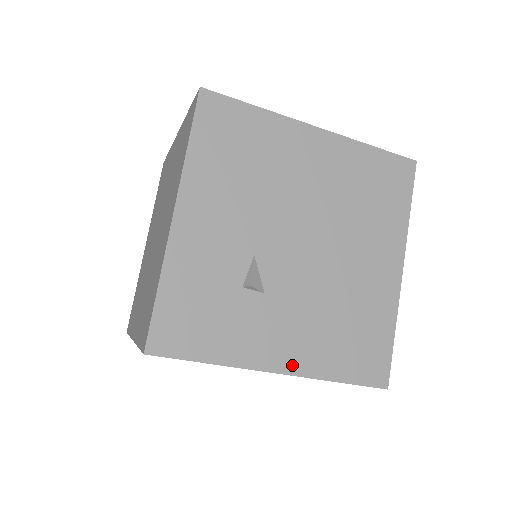
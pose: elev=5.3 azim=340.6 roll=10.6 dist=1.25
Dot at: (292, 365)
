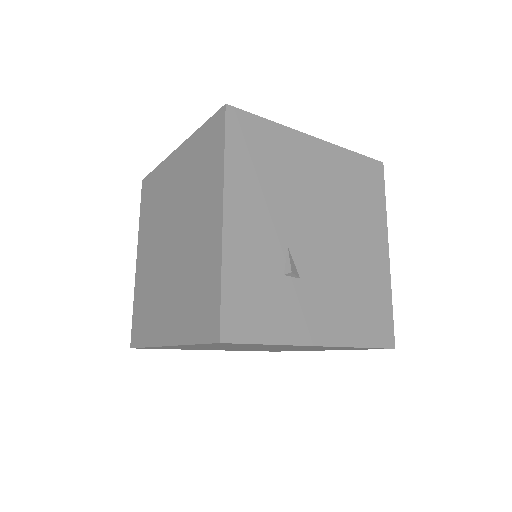
Dot at: (329, 338)
